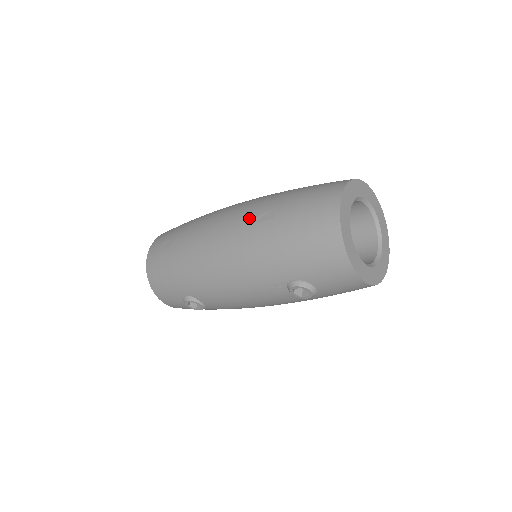
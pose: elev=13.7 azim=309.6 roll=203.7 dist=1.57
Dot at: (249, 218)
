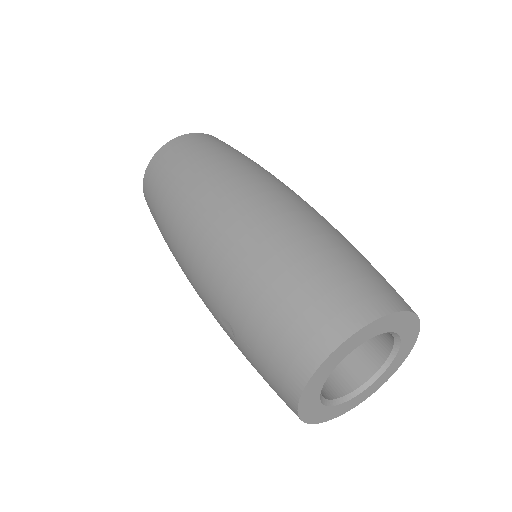
Dot at: (212, 307)
